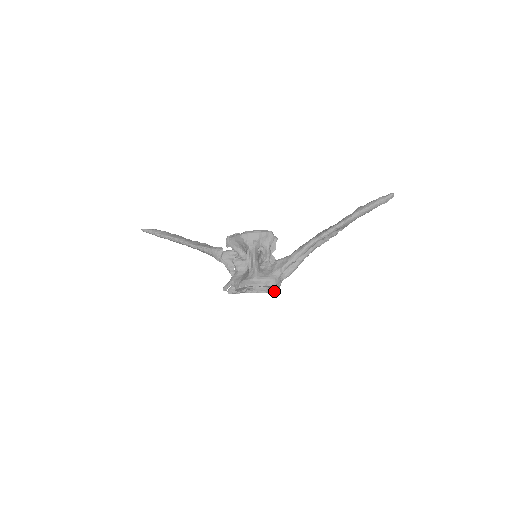
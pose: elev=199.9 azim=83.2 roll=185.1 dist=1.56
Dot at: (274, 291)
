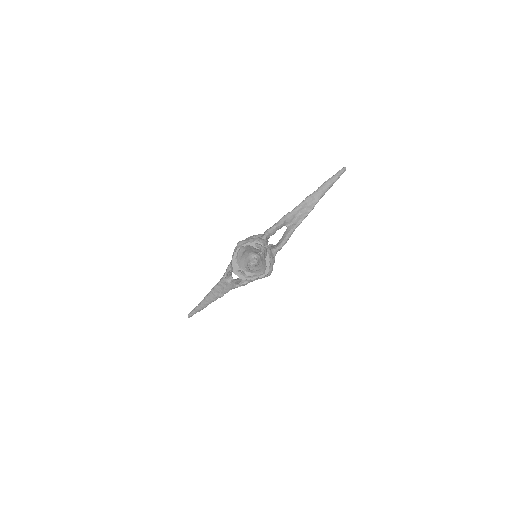
Dot at: (269, 265)
